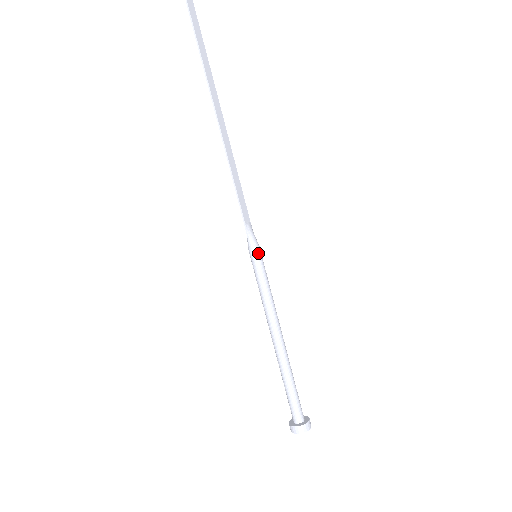
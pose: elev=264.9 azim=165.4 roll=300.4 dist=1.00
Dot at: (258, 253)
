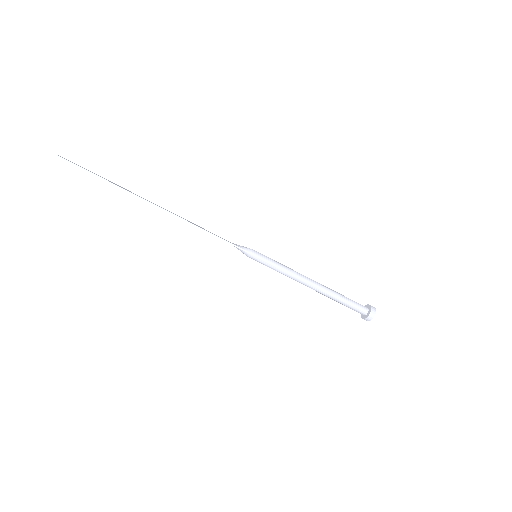
Dot at: (256, 252)
